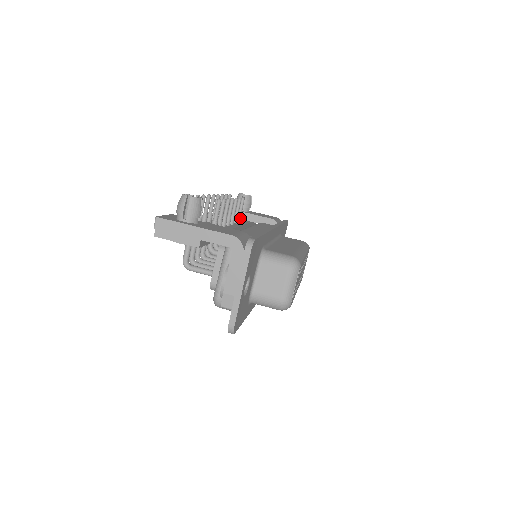
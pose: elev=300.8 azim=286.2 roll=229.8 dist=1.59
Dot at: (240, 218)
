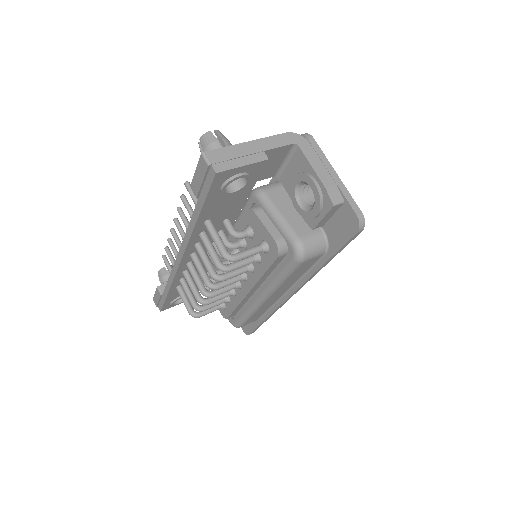
Dot at: occluded
